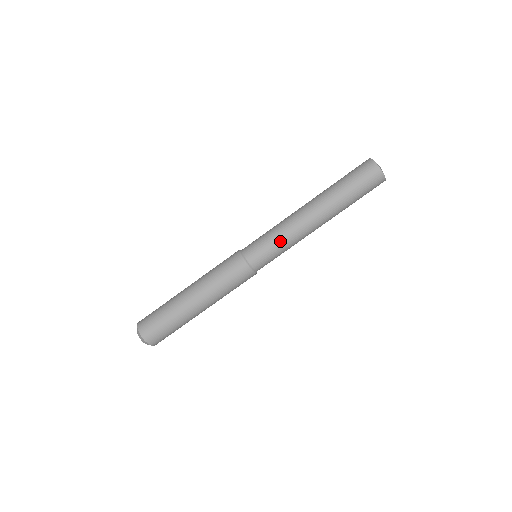
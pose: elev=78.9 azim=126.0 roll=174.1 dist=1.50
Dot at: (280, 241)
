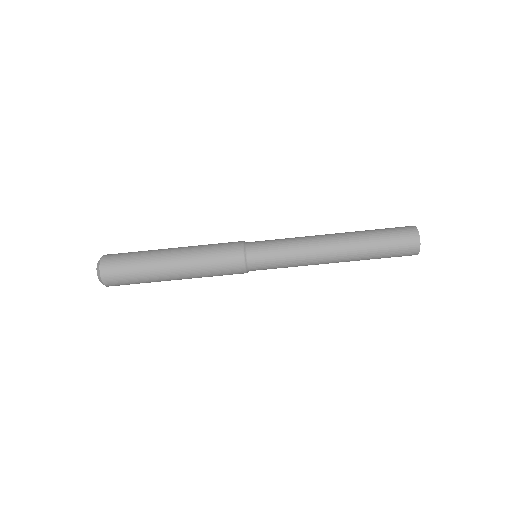
Dot at: (289, 259)
